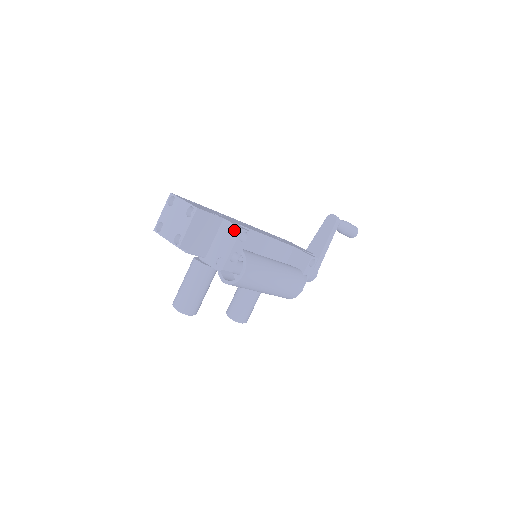
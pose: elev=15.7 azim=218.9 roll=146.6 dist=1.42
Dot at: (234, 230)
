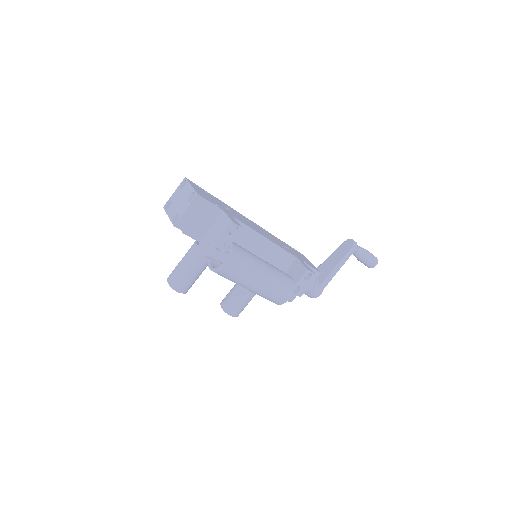
Dot at: (227, 222)
